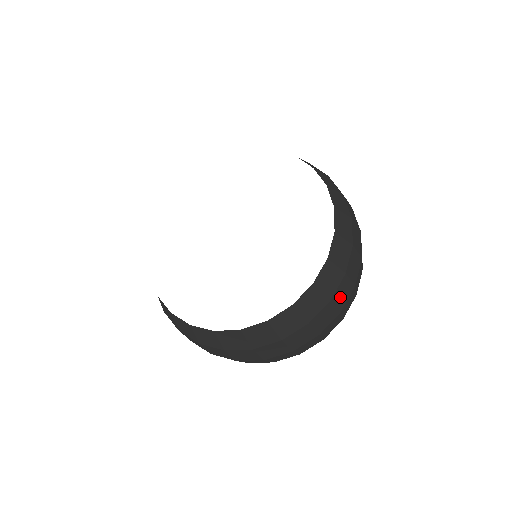
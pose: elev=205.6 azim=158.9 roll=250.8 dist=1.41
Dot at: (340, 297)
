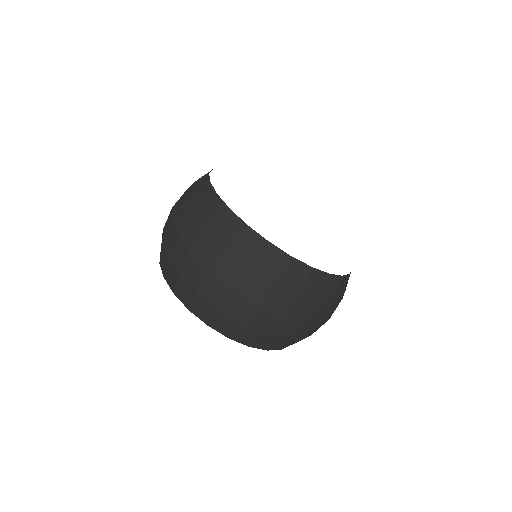
Dot at: (276, 298)
